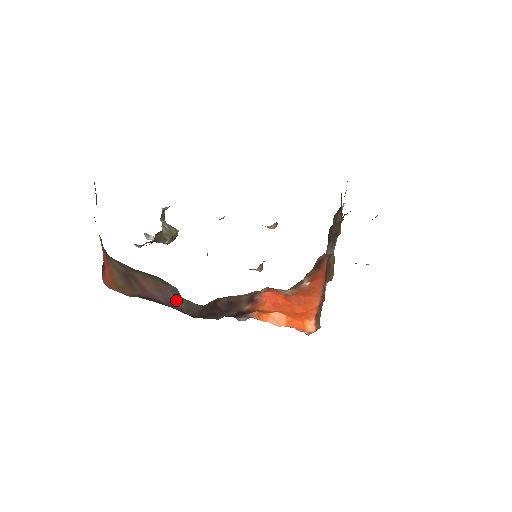
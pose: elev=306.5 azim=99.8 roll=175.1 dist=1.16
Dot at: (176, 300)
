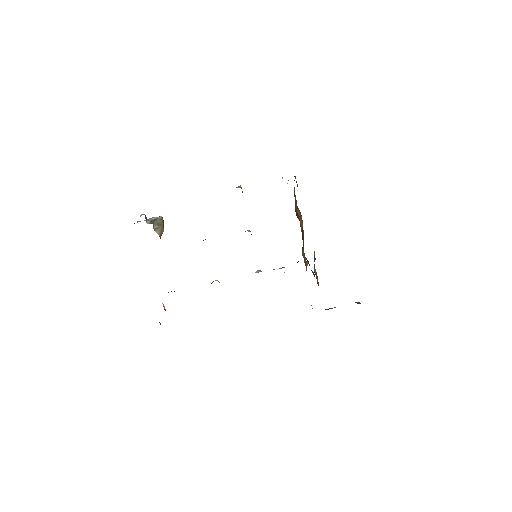
Dot at: occluded
